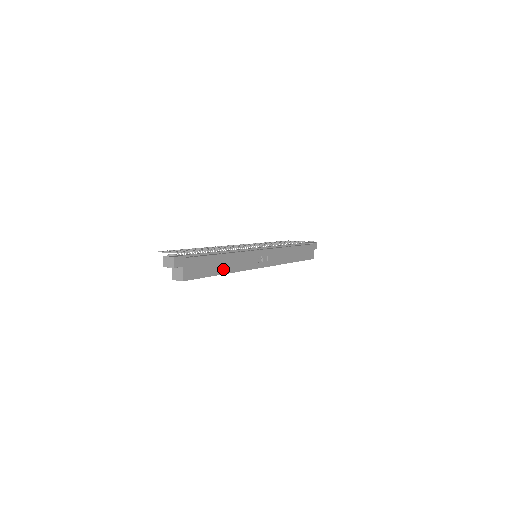
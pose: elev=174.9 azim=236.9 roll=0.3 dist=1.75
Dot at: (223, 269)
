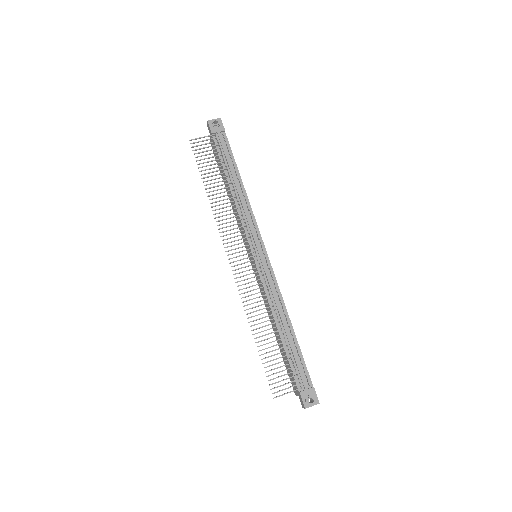
Dot at: occluded
